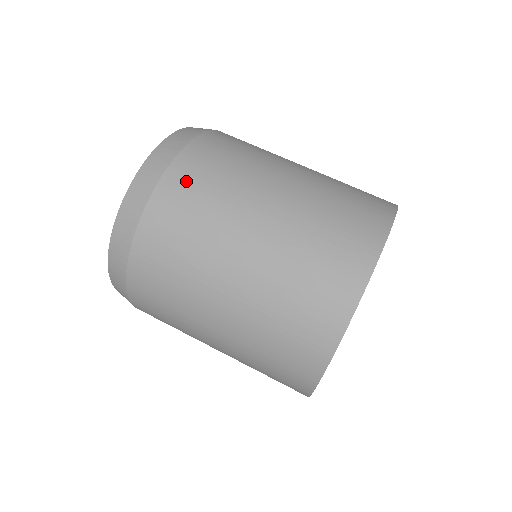
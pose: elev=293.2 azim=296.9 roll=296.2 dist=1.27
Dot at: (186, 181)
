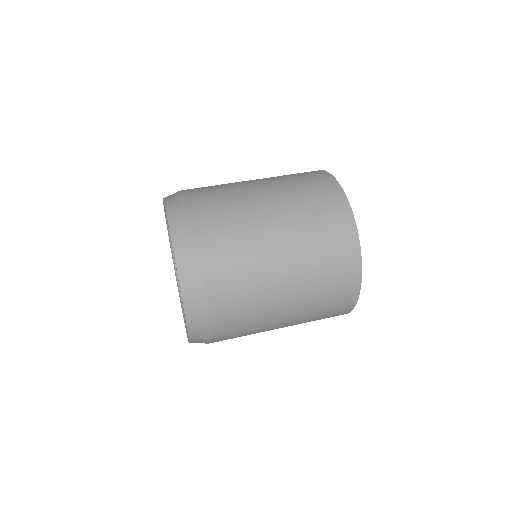
Dot at: (206, 209)
